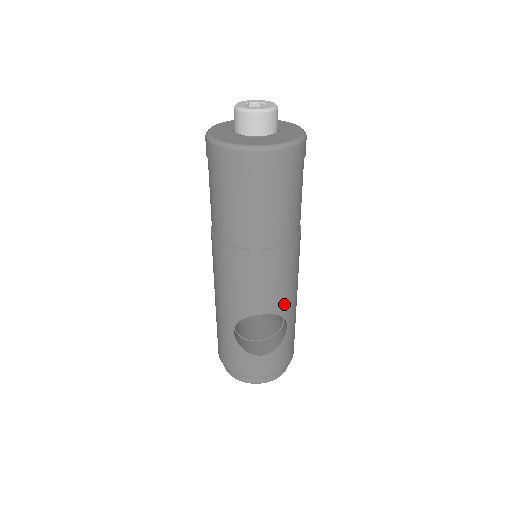
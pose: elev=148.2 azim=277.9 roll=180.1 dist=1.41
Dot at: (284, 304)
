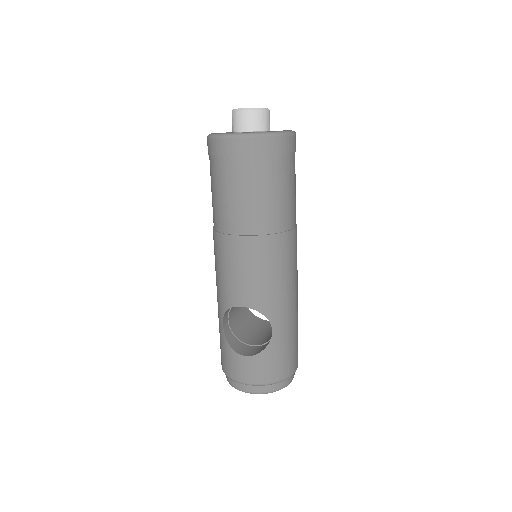
Dot at: (266, 302)
